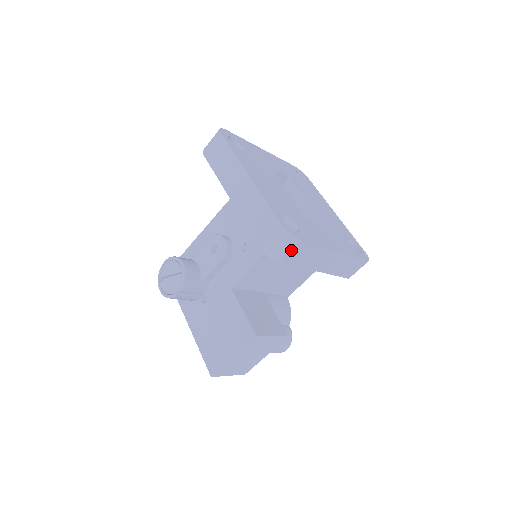
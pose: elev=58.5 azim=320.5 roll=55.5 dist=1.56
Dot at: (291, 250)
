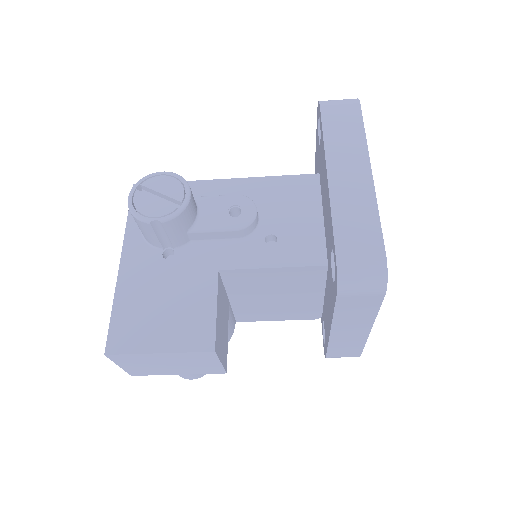
Dot at: (363, 295)
